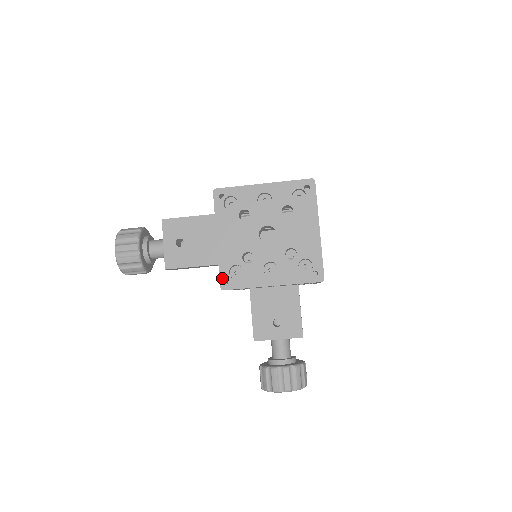
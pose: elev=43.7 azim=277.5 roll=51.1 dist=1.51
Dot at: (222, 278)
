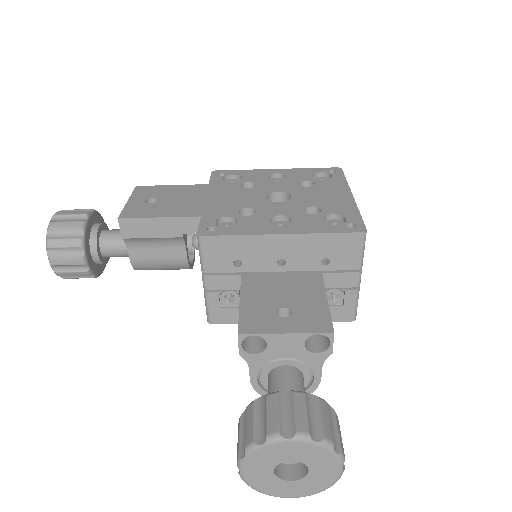
Dot at: (203, 226)
